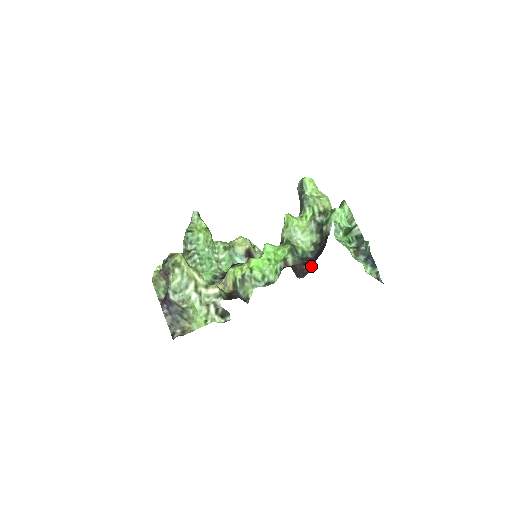
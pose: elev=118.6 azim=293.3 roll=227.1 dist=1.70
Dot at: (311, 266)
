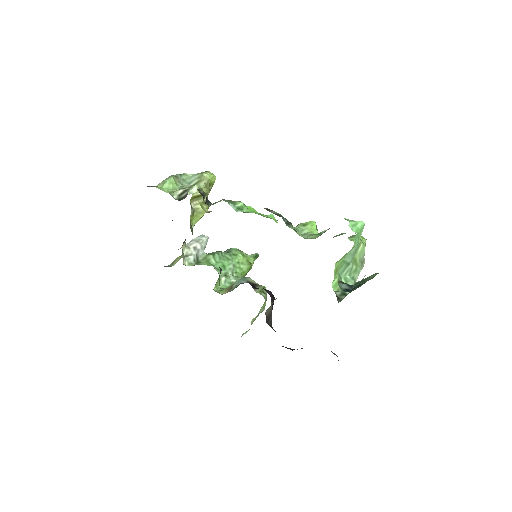
Dot at: occluded
